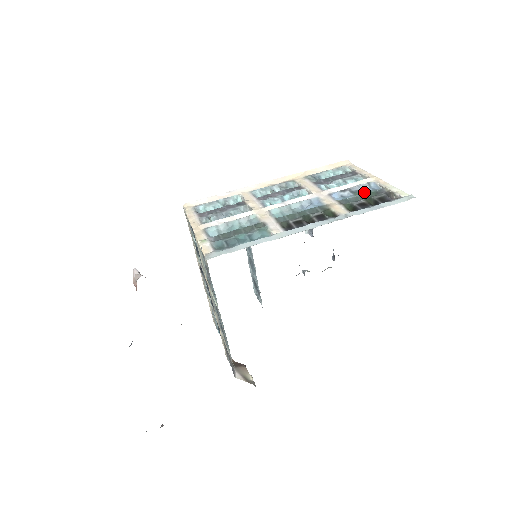
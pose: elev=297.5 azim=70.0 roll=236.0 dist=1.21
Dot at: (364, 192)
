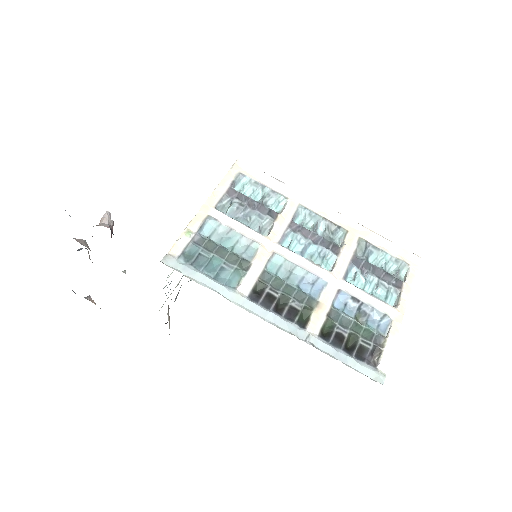
Dot at: (365, 322)
